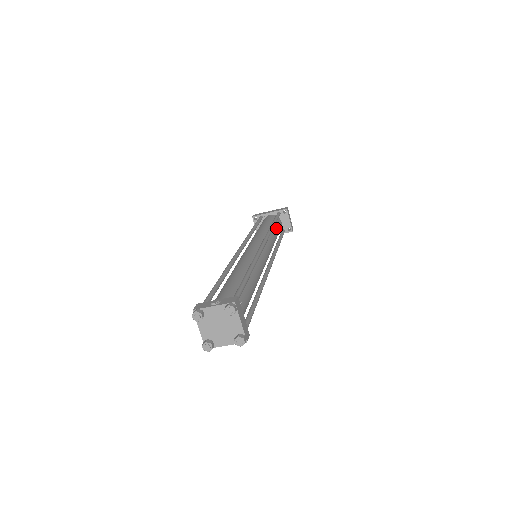
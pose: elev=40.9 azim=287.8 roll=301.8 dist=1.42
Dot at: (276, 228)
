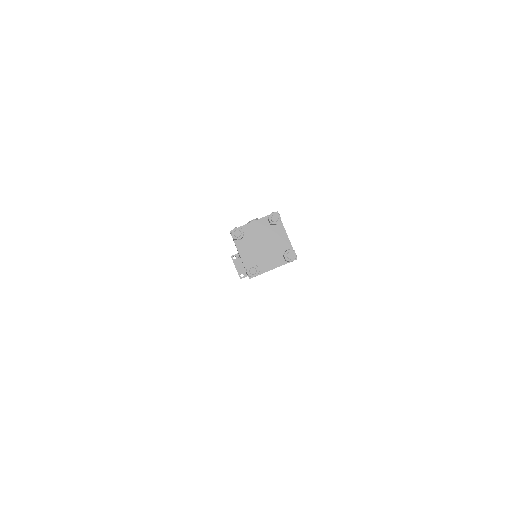
Dot at: occluded
